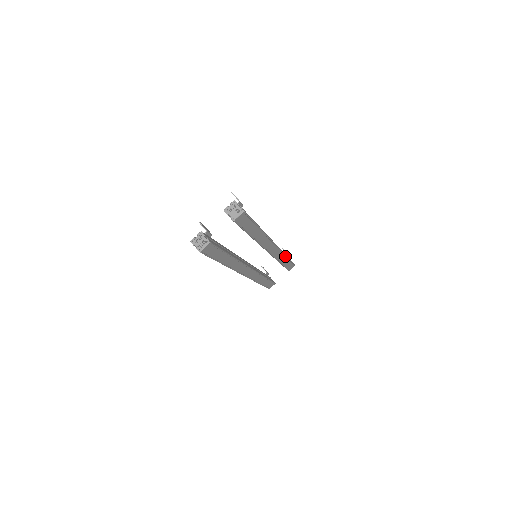
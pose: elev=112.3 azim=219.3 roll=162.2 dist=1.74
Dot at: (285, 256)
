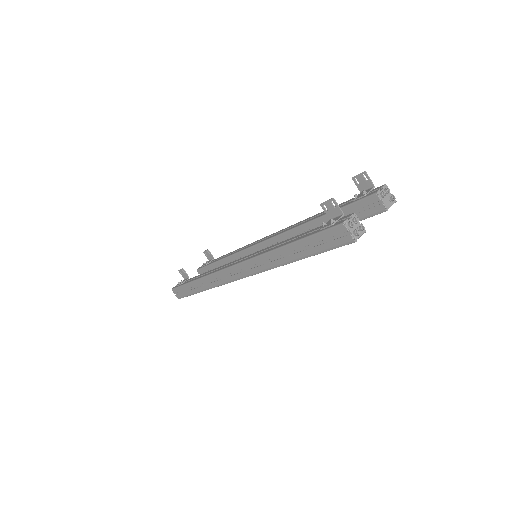
Dot at: occluded
